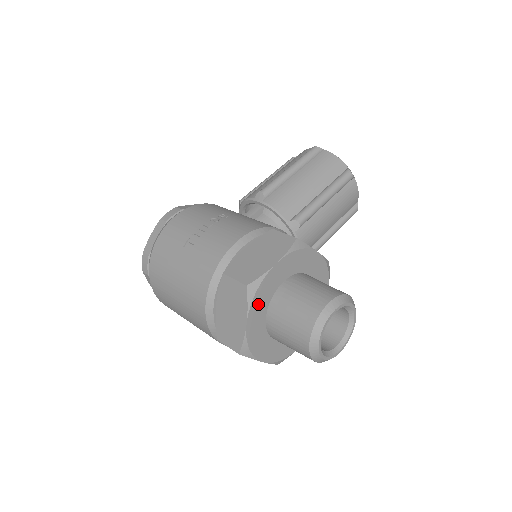
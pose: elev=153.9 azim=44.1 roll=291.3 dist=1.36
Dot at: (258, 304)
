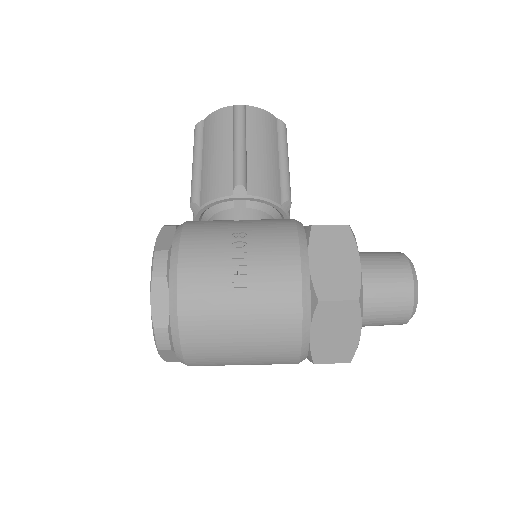
Dot at: occluded
